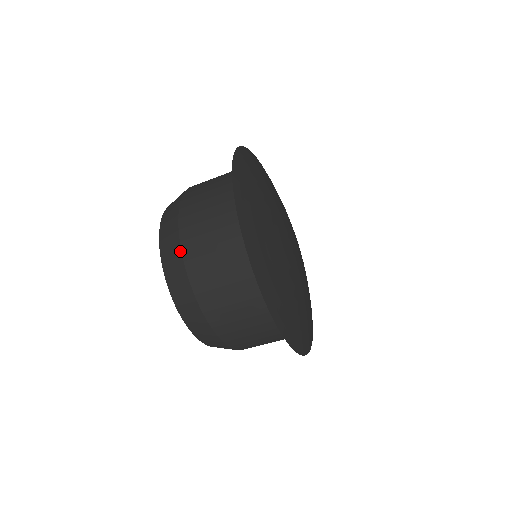
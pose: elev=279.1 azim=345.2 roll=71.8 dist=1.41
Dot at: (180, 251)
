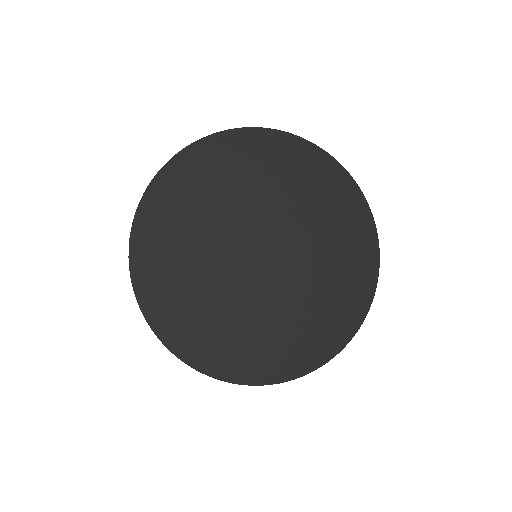
Dot at: occluded
